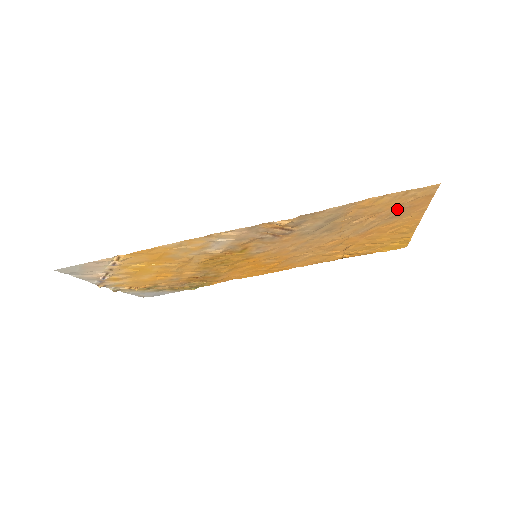
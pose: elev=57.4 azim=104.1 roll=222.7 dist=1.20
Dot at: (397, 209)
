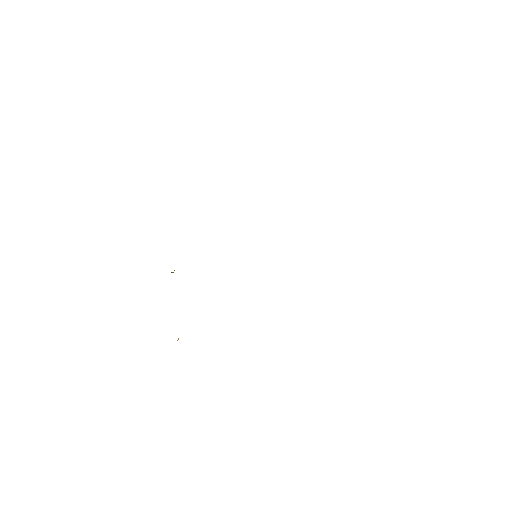
Dot at: occluded
